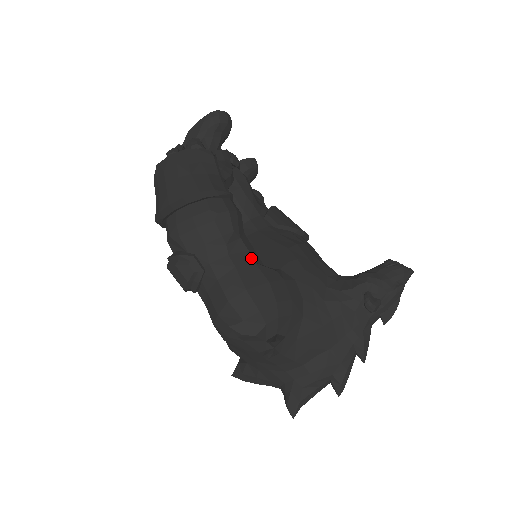
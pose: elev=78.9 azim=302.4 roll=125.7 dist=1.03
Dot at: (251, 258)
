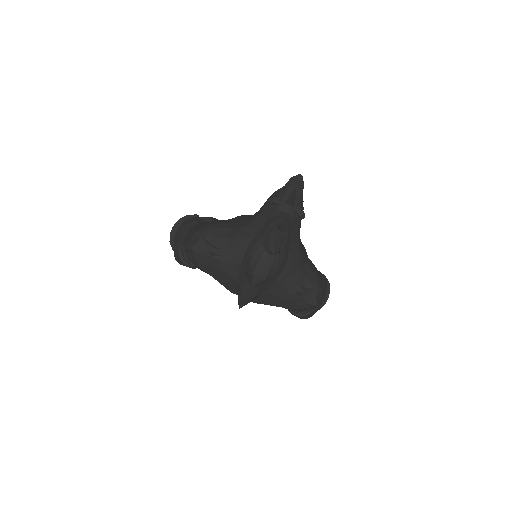
Dot at: (201, 224)
